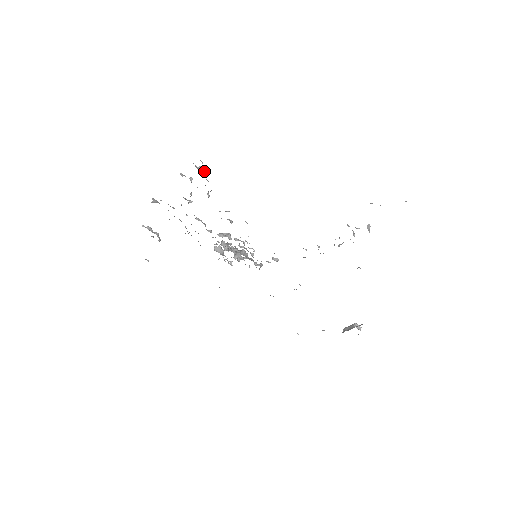
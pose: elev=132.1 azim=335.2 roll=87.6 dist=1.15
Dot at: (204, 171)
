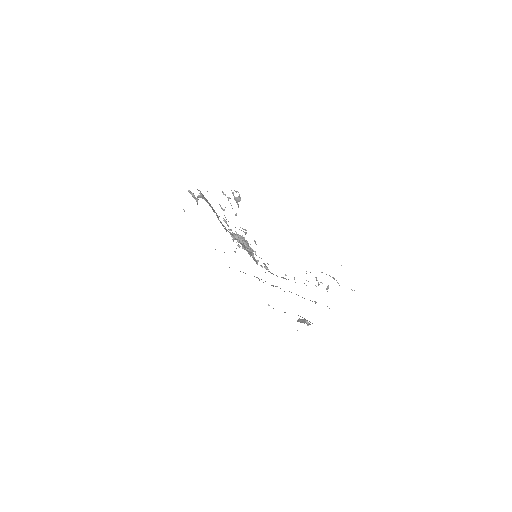
Dot at: (239, 200)
